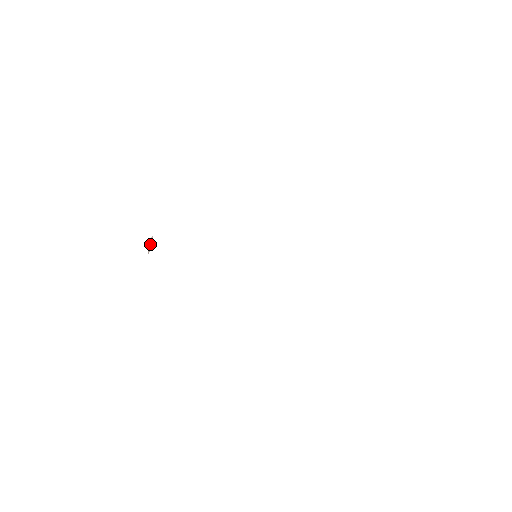
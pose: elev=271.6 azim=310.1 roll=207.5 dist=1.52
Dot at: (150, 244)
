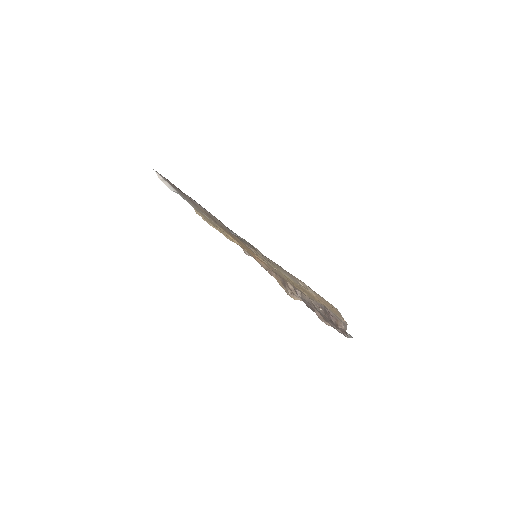
Dot at: (182, 192)
